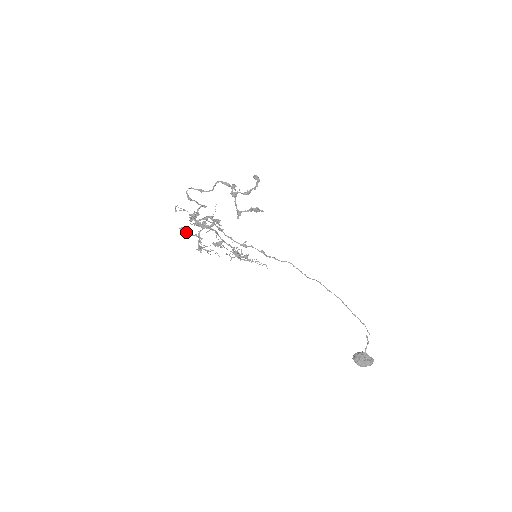
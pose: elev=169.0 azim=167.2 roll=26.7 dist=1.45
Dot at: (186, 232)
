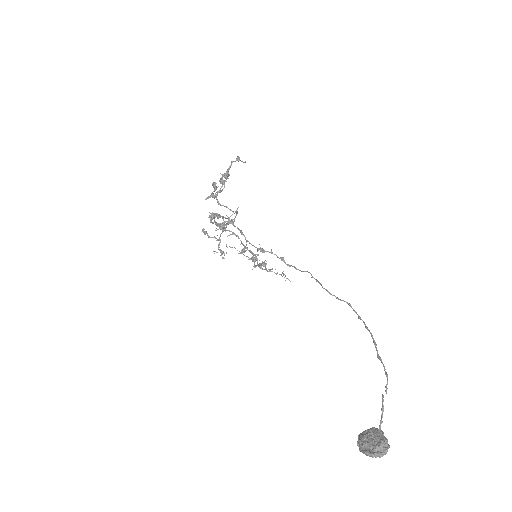
Dot at: (204, 233)
